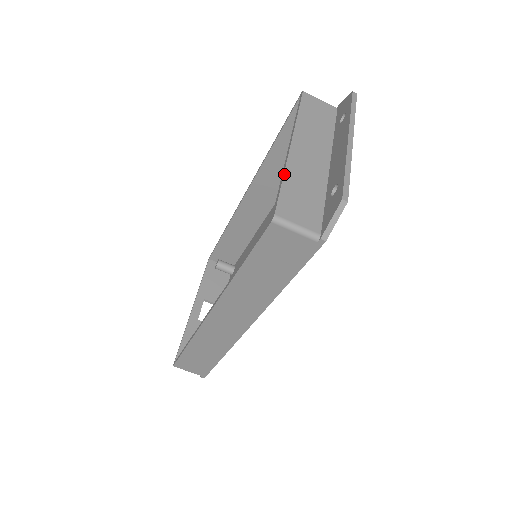
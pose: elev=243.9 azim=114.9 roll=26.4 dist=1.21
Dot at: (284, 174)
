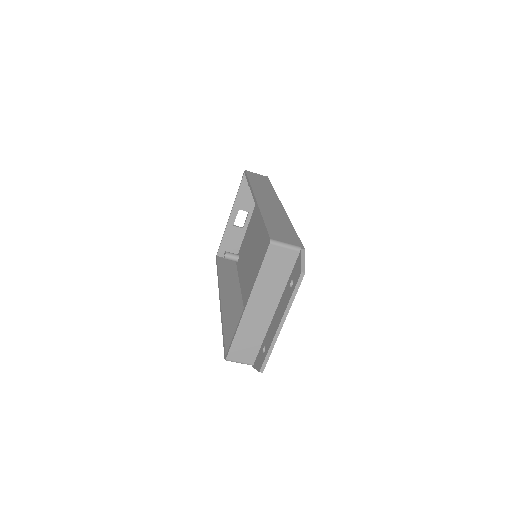
Dot at: (237, 331)
